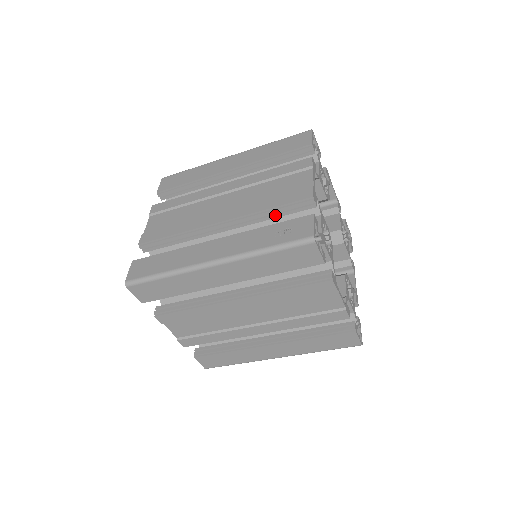
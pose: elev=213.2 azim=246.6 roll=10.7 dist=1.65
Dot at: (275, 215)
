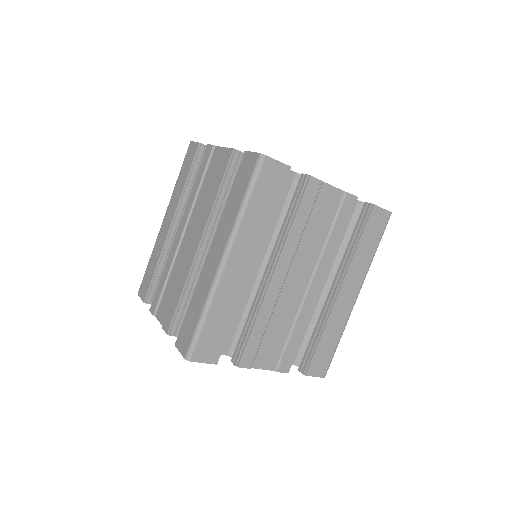
Dot at: occluded
